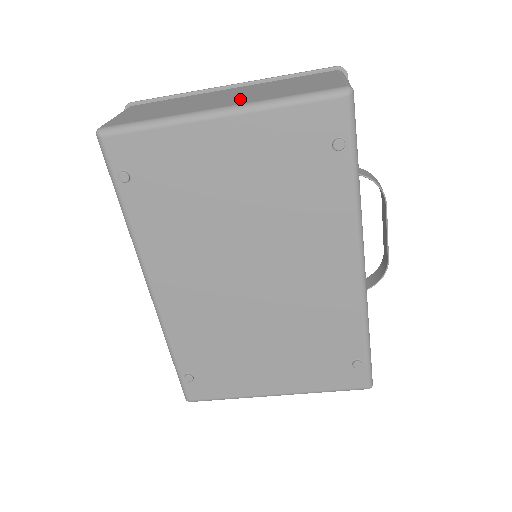
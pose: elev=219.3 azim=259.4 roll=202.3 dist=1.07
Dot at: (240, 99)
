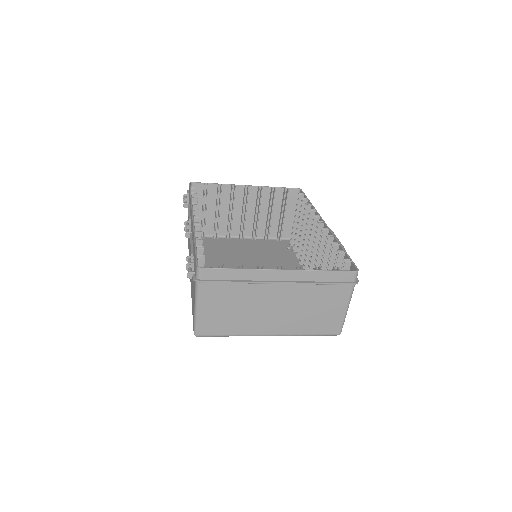
Dot at: (284, 324)
